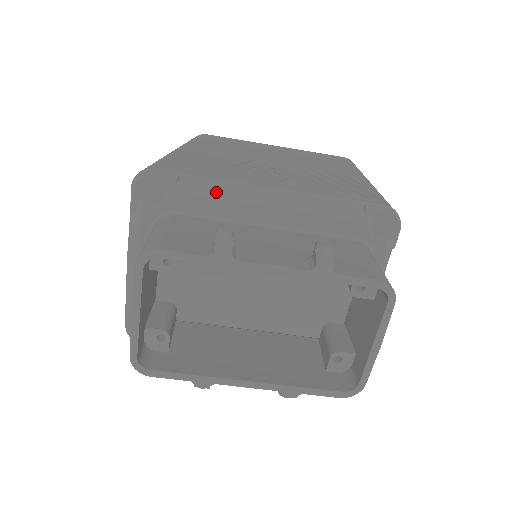
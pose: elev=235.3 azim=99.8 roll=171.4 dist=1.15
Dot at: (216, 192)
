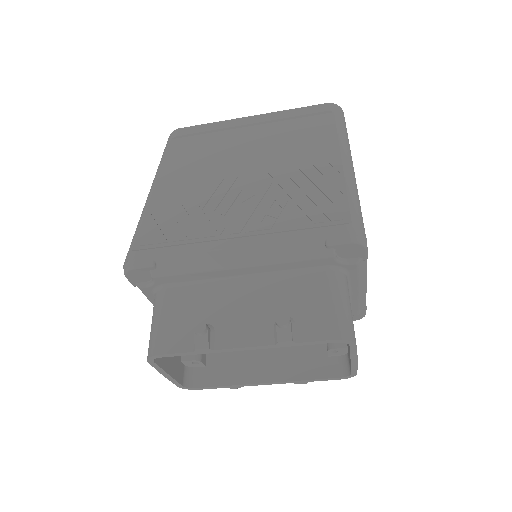
Dot at: (189, 266)
